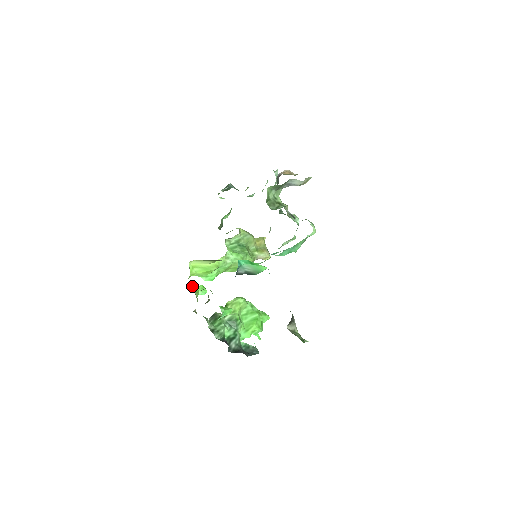
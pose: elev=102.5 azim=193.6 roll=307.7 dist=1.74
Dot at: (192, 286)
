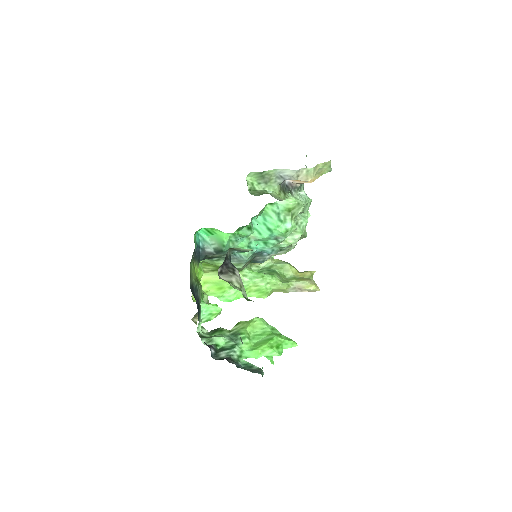
Dot at: occluded
